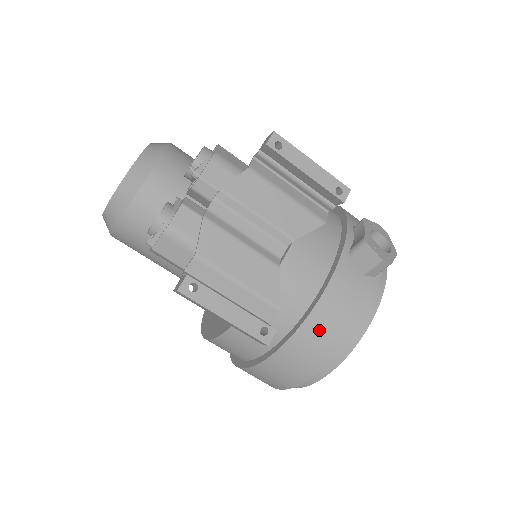
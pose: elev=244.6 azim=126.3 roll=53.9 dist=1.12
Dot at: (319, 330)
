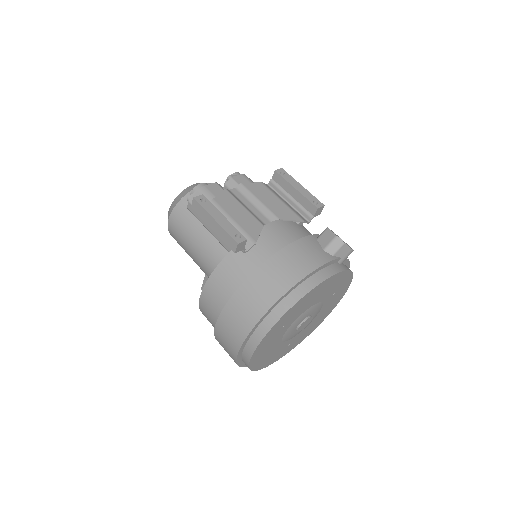
Dot at: (280, 266)
